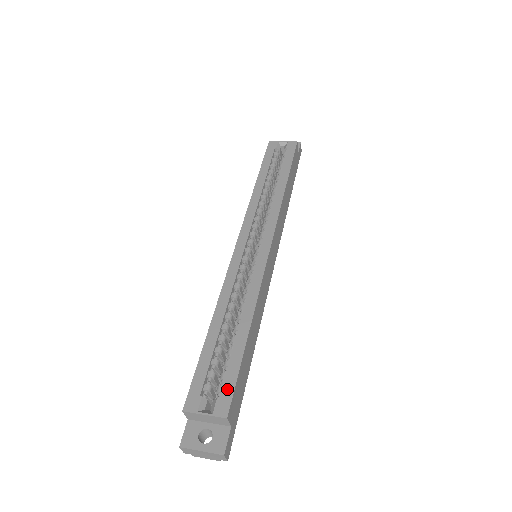
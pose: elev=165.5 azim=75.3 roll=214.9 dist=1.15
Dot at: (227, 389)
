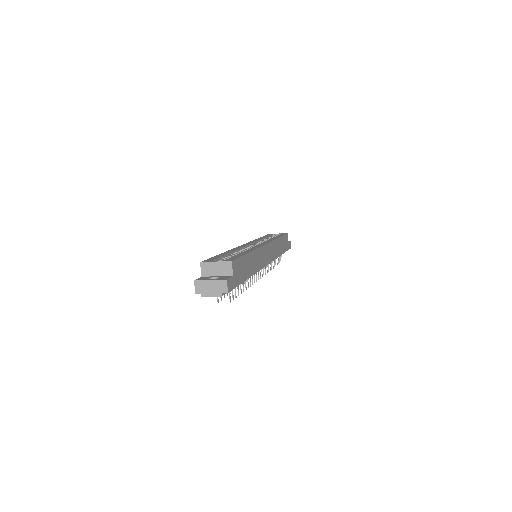
Dot at: (233, 258)
